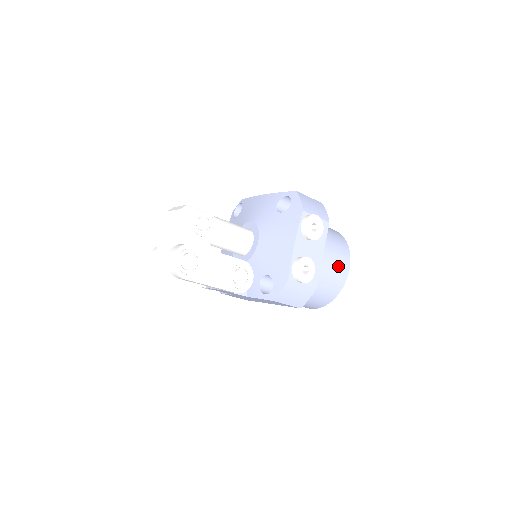
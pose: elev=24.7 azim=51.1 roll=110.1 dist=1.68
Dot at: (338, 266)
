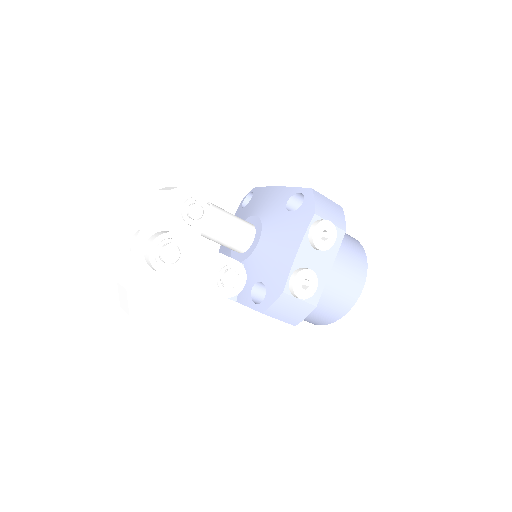
Dot at: (350, 283)
